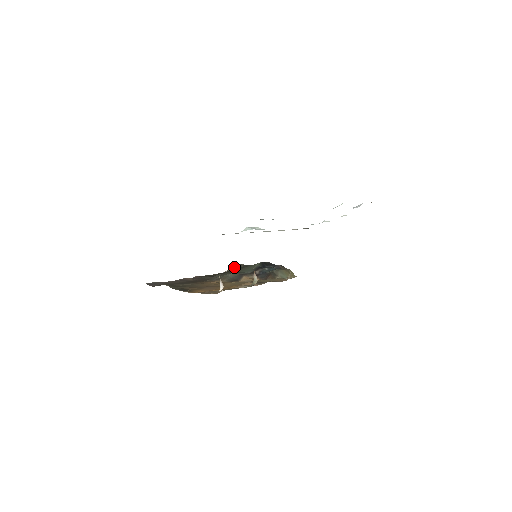
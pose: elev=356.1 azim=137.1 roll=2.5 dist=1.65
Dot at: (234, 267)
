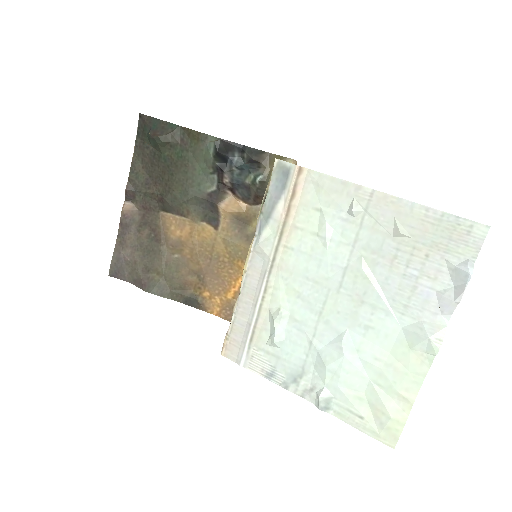
Dot at: (161, 148)
